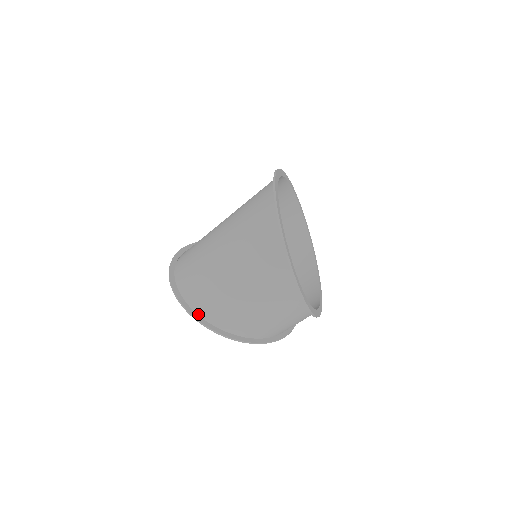
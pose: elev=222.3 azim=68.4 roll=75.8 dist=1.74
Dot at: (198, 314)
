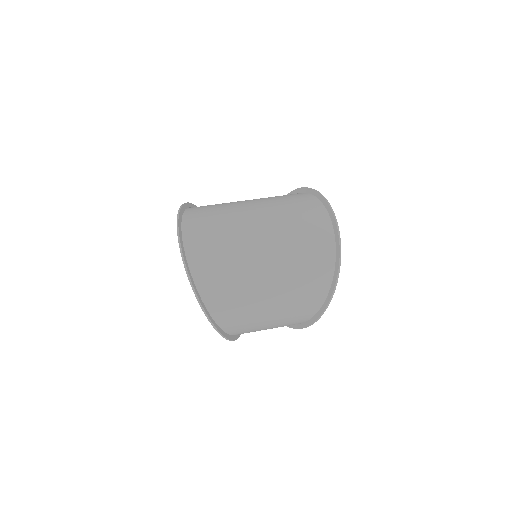
Dot at: (210, 314)
